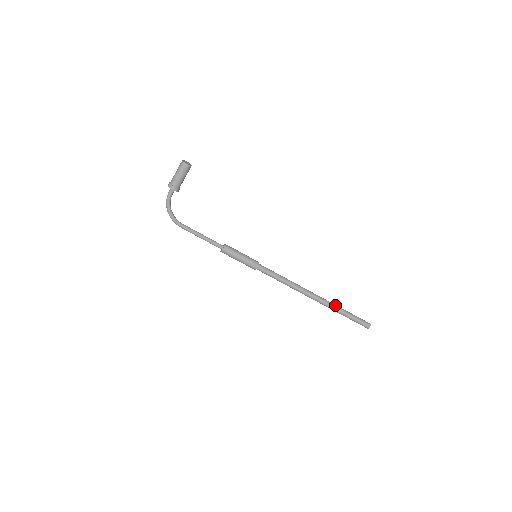
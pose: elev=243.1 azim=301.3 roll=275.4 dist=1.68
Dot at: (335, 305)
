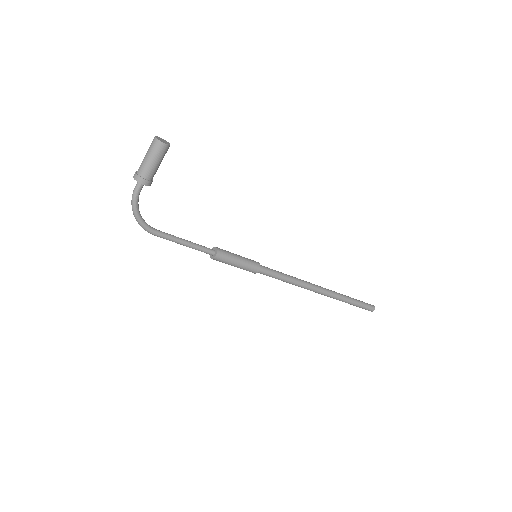
Dot at: (341, 294)
